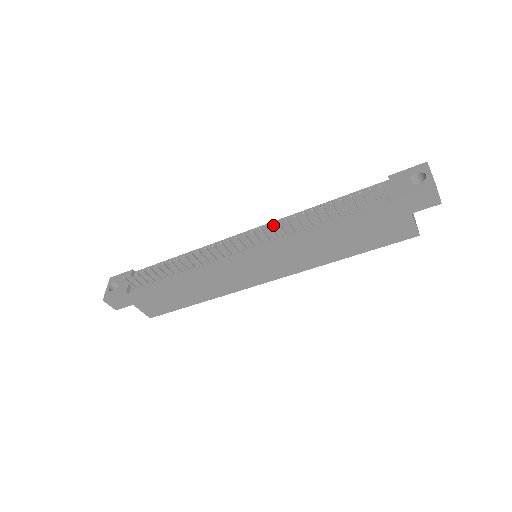
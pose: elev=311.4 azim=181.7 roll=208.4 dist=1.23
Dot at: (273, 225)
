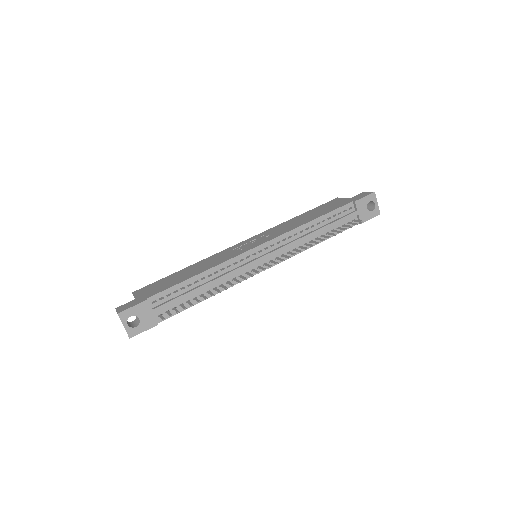
Dot at: (281, 240)
